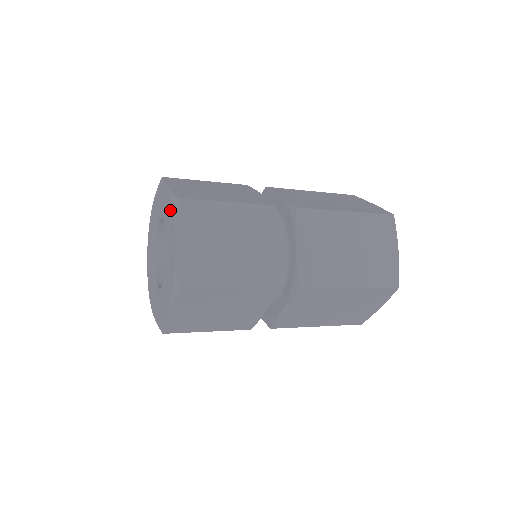
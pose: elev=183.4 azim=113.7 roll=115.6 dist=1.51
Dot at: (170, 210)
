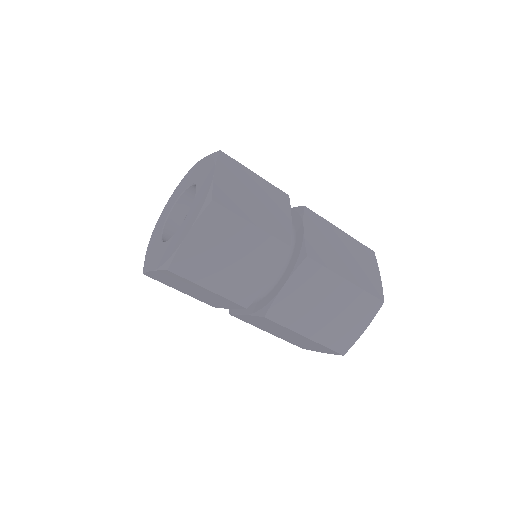
Dot at: (184, 180)
